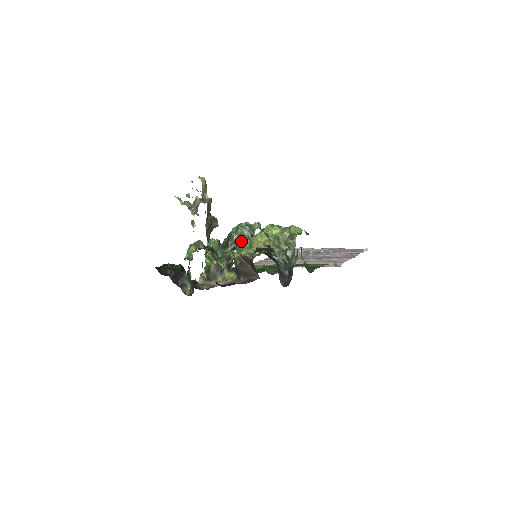
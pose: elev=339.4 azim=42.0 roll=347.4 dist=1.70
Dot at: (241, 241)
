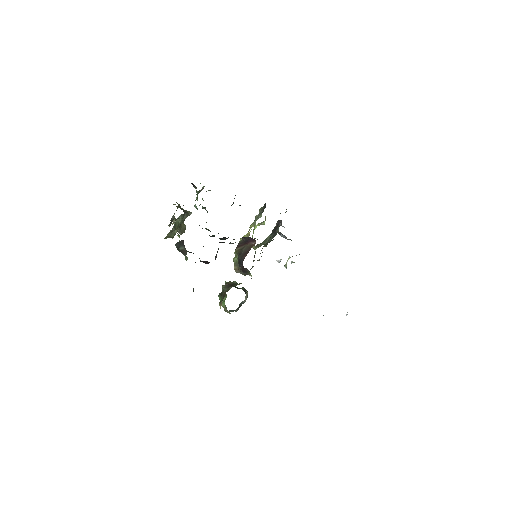
Dot at: (202, 189)
